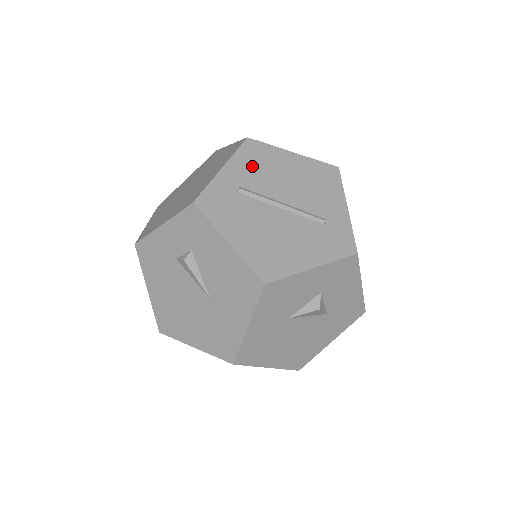
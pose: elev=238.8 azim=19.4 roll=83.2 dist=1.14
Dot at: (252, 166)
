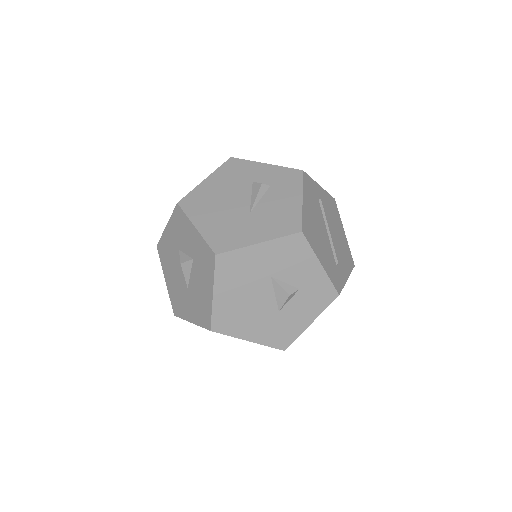
Dot at: (329, 206)
